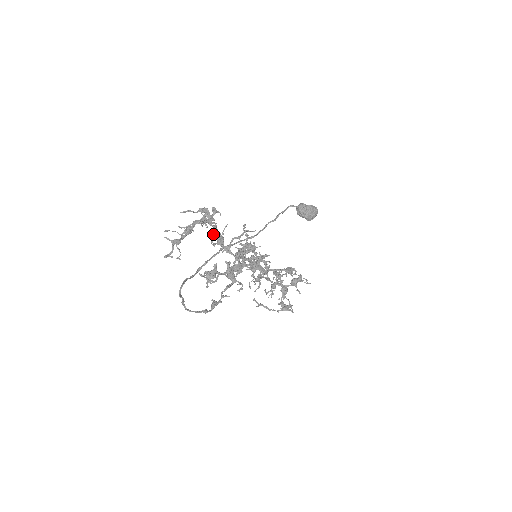
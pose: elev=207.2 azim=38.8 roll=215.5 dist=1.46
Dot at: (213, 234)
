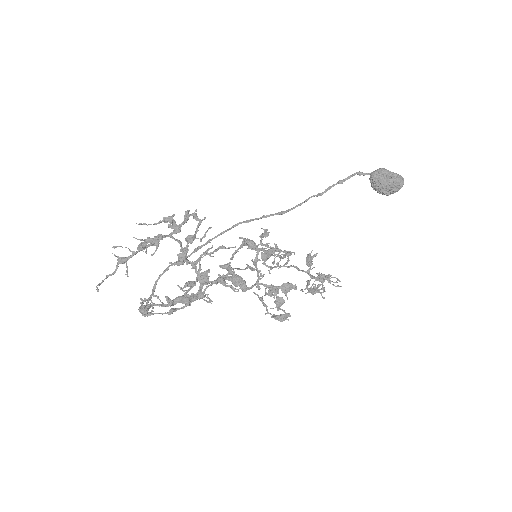
Dot at: (186, 240)
